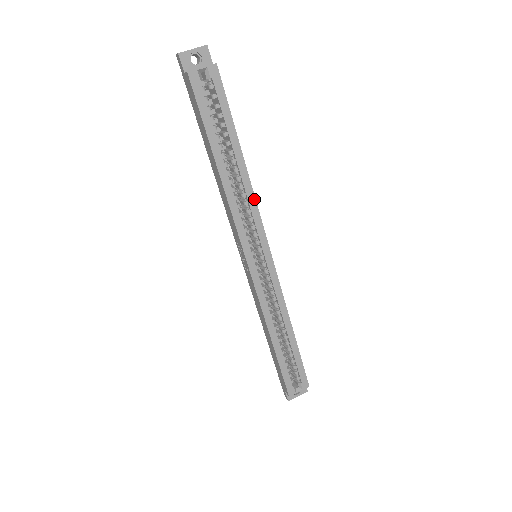
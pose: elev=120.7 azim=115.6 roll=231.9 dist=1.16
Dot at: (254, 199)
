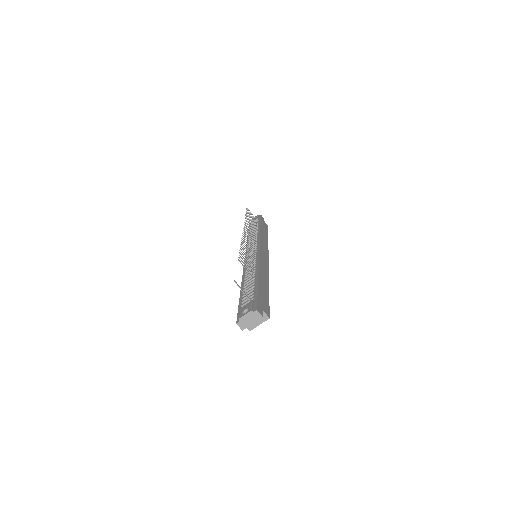
Dot at: (268, 275)
